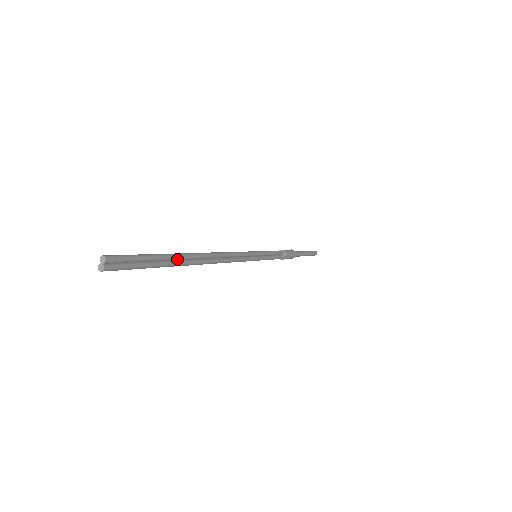
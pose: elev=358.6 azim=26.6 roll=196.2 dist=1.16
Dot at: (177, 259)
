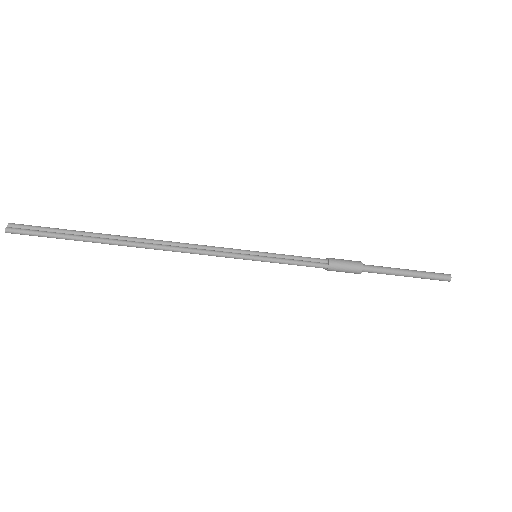
Dot at: (98, 236)
